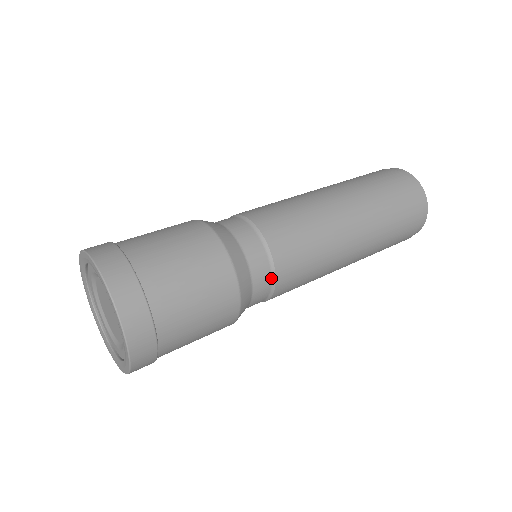
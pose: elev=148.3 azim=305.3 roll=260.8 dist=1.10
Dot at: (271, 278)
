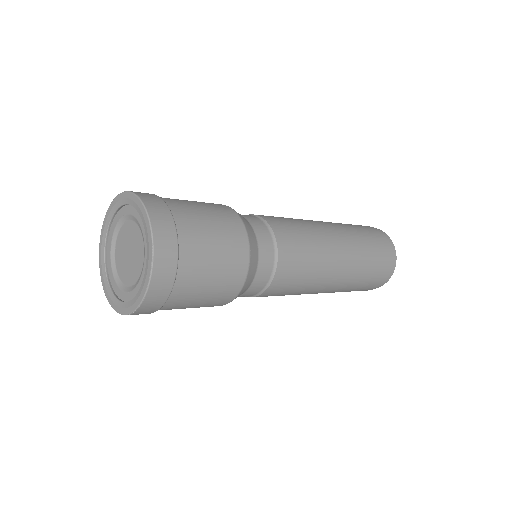
Dot at: (258, 218)
